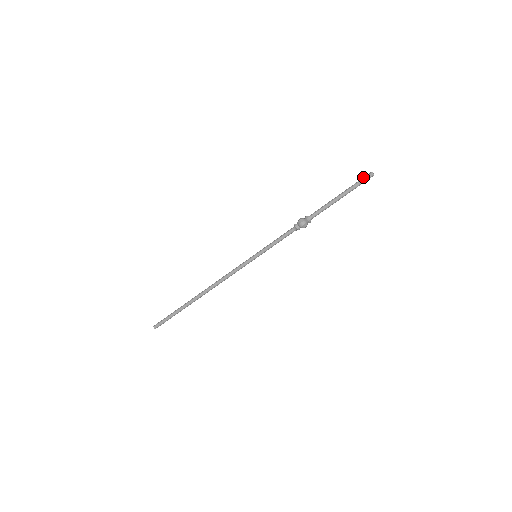
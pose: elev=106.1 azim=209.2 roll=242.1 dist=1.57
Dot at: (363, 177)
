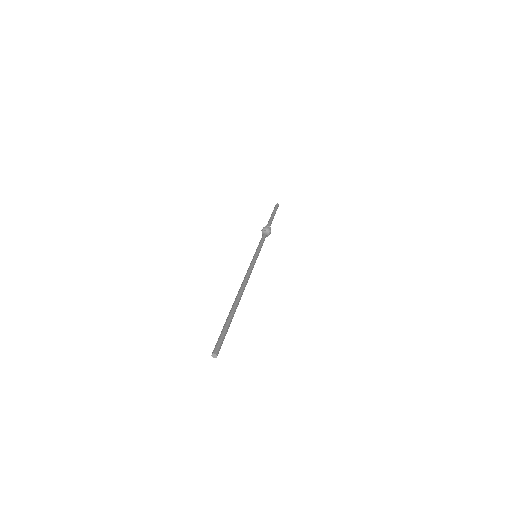
Dot at: (274, 207)
